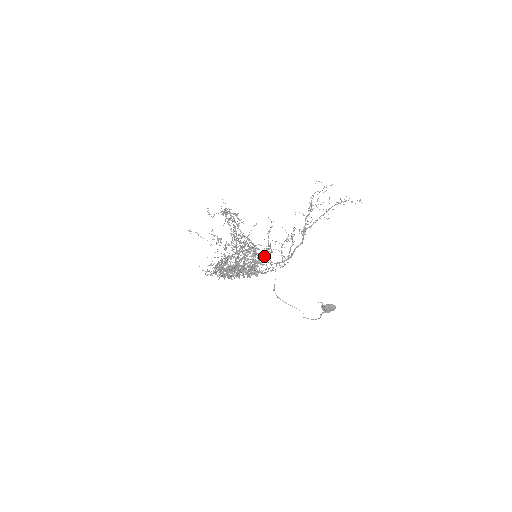
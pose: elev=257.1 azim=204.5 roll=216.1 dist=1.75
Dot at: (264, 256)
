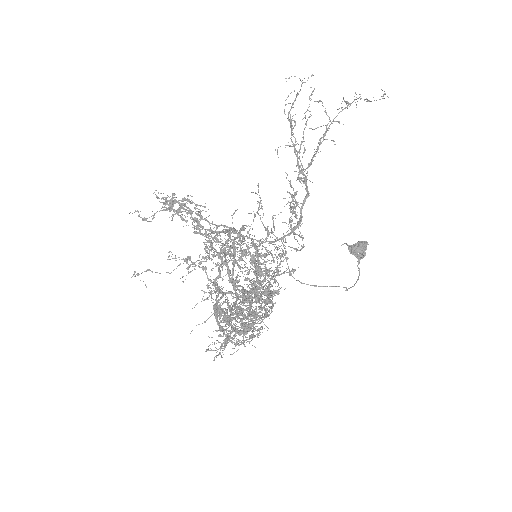
Dot at: (280, 264)
